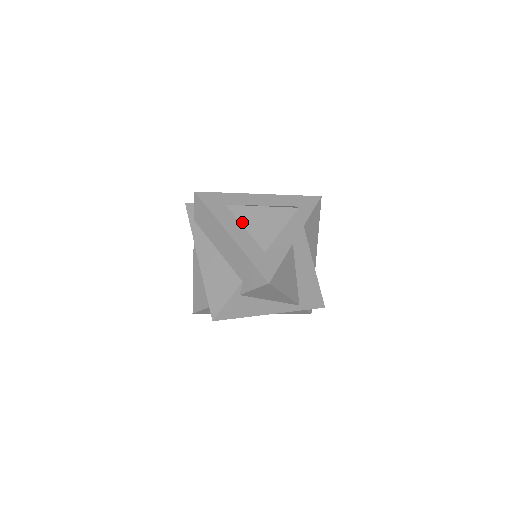
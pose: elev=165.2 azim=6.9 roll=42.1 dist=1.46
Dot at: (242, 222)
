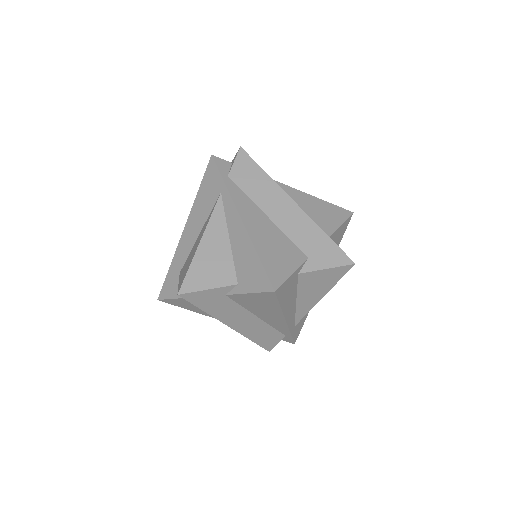
Dot at: (295, 201)
